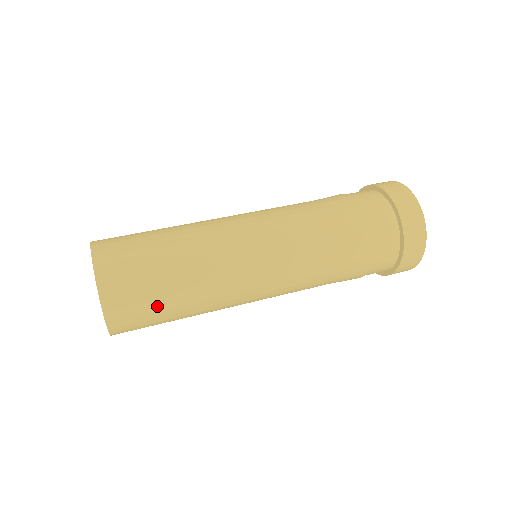
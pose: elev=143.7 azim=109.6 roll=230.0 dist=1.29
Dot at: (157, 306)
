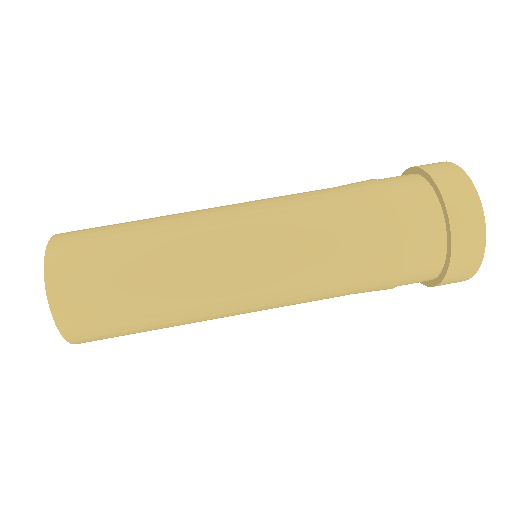
Dot at: occluded
